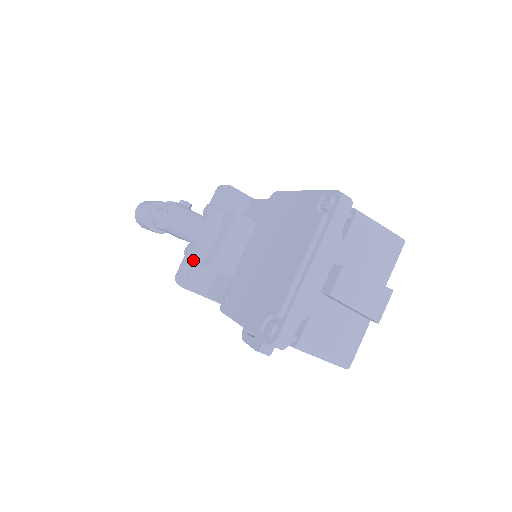
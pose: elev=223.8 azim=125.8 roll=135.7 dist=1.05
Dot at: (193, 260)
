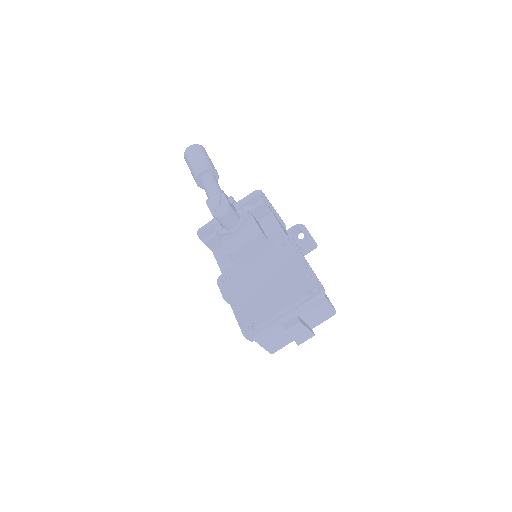
Dot at: occluded
